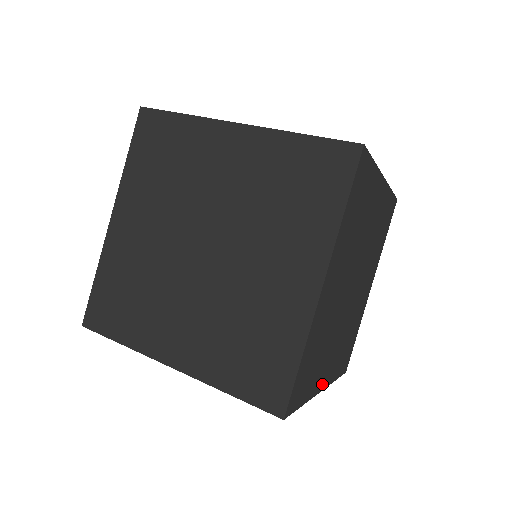
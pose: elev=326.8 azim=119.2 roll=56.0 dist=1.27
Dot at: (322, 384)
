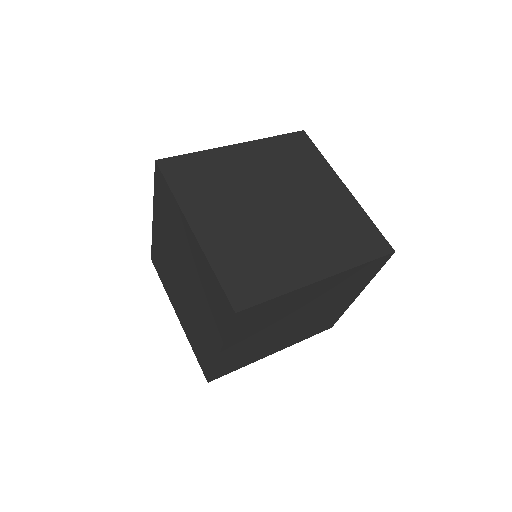
Dot at: occluded
